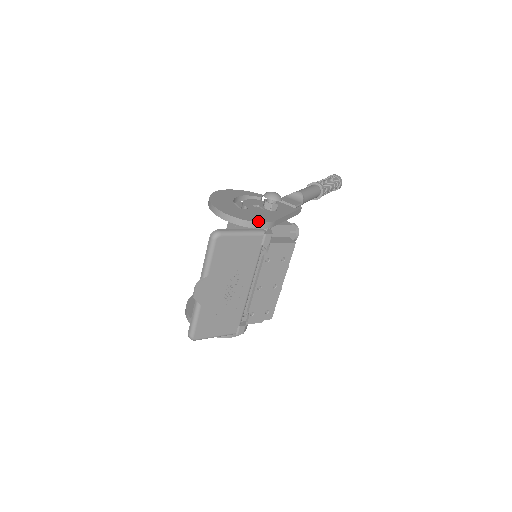
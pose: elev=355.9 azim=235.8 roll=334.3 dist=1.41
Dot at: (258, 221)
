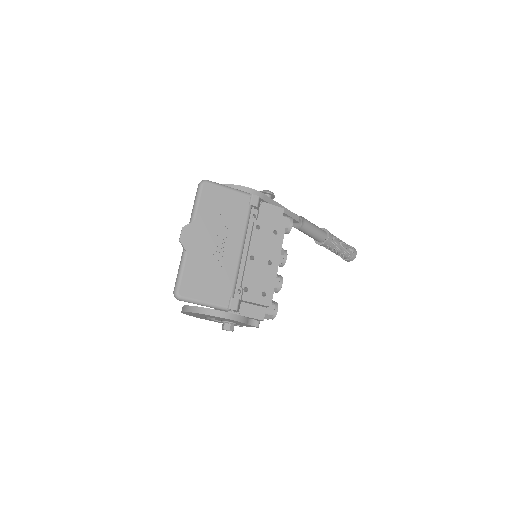
Dot at: (246, 187)
